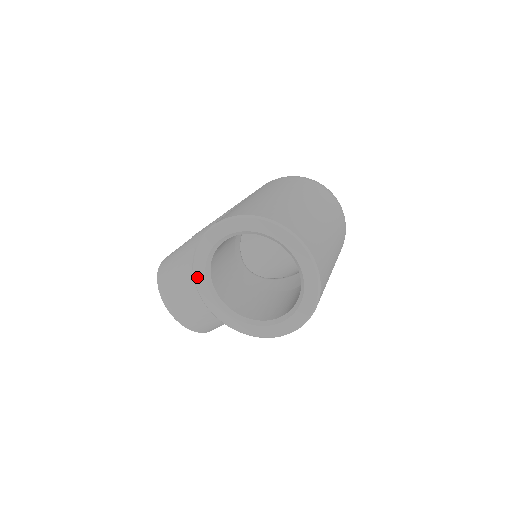
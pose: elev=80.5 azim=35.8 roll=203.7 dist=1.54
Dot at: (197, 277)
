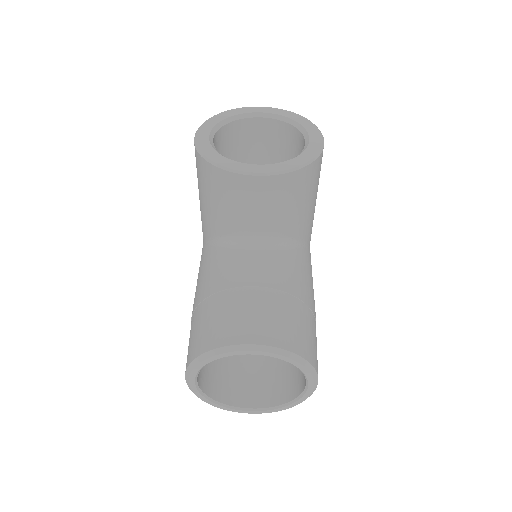
Dot at: (223, 164)
